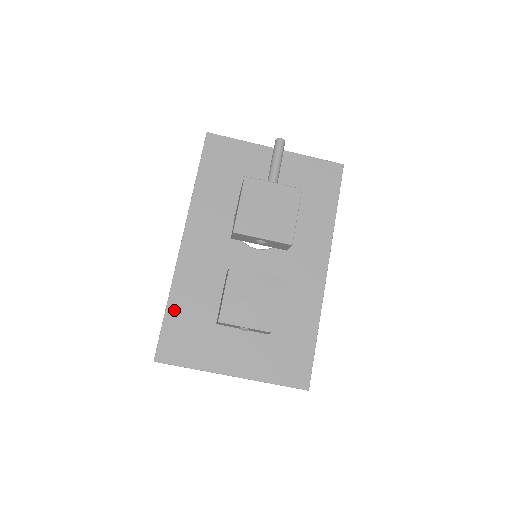
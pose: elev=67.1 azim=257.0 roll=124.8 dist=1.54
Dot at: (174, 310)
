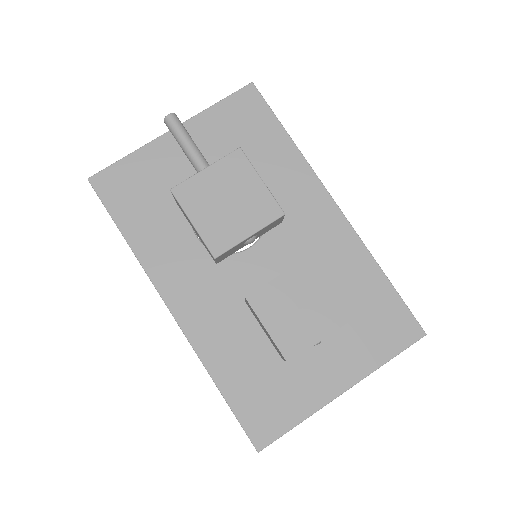
Dot at: (229, 385)
